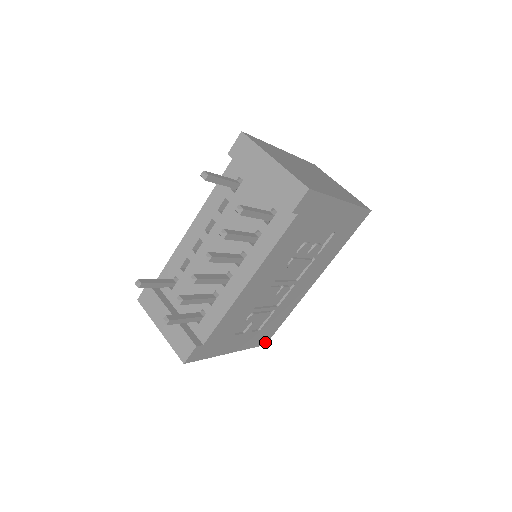
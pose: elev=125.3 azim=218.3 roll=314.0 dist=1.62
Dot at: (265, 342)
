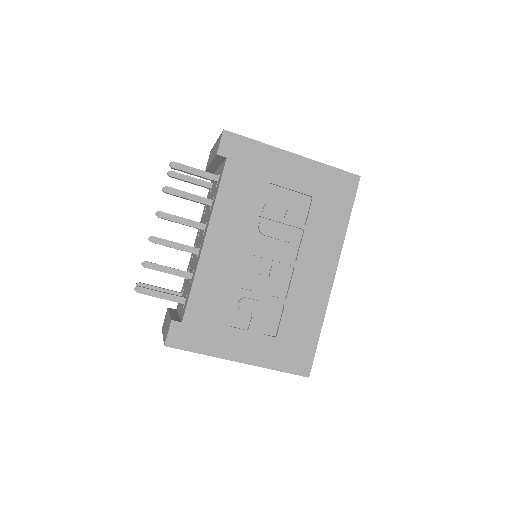
Dot at: (305, 371)
